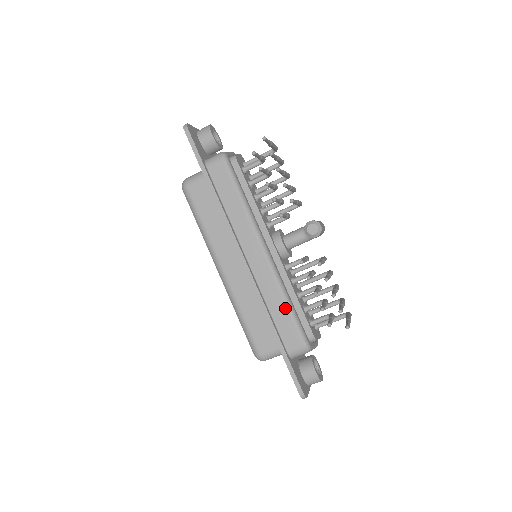
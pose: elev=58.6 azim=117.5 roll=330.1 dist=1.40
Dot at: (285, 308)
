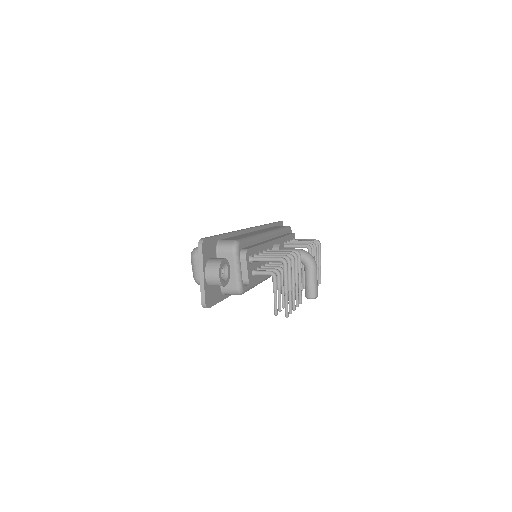
Dot at: occluded
